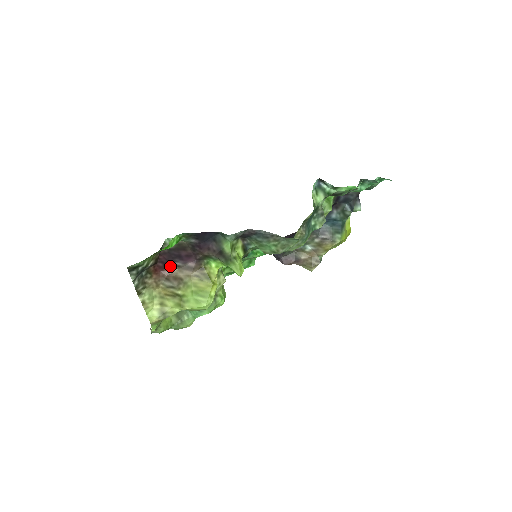
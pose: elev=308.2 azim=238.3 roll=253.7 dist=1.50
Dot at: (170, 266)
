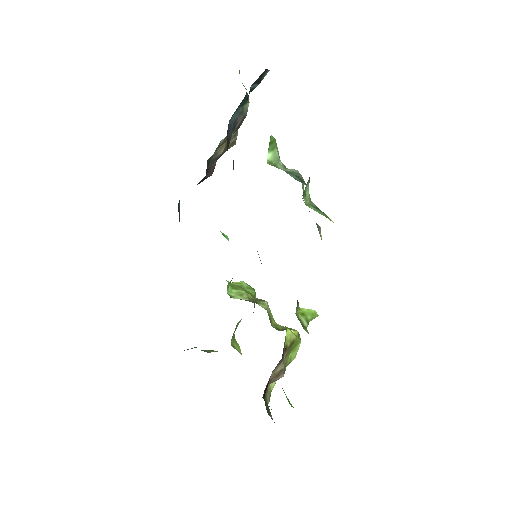
Dot at: (268, 382)
